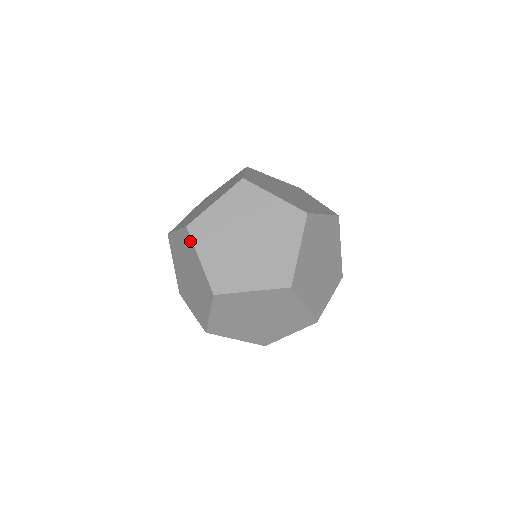
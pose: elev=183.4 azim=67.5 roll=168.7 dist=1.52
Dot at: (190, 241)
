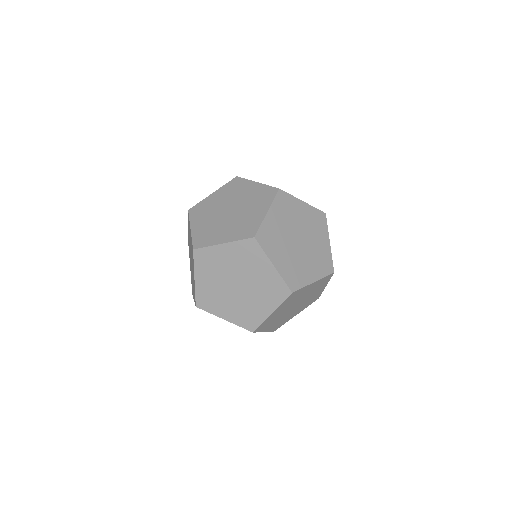
Dot at: occluded
